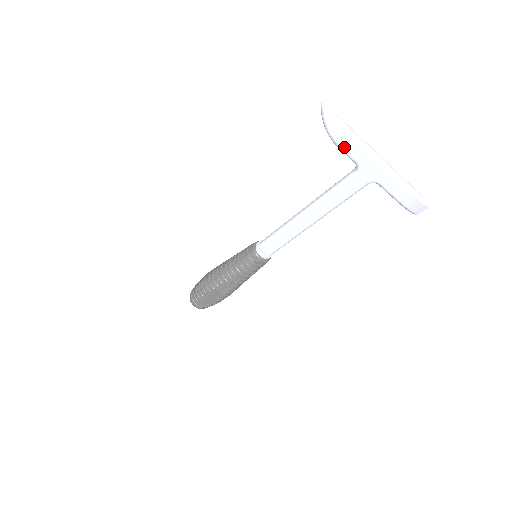
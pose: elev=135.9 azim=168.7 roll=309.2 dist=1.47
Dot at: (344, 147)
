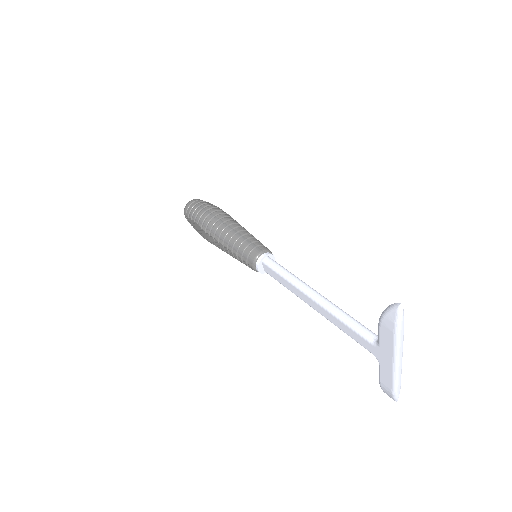
Dot at: (382, 332)
